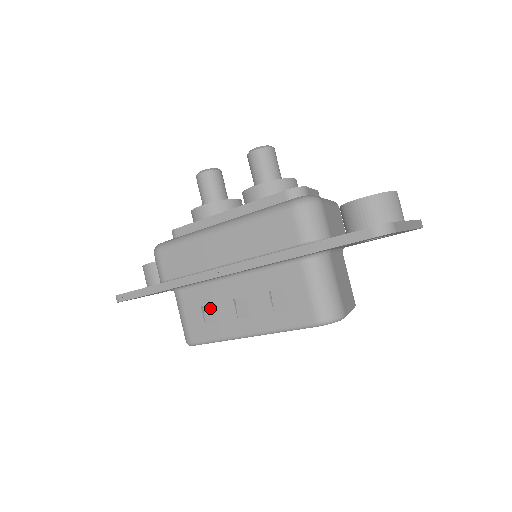
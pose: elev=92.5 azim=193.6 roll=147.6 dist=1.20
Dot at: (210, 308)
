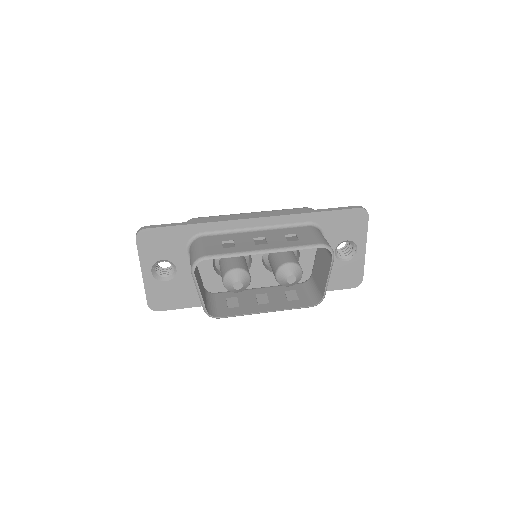
Dot at: (229, 244)
